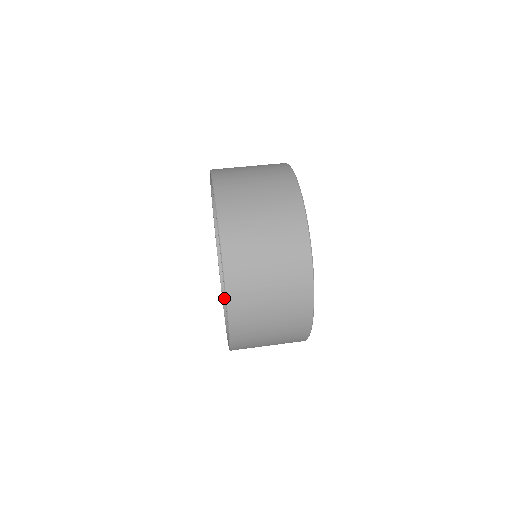
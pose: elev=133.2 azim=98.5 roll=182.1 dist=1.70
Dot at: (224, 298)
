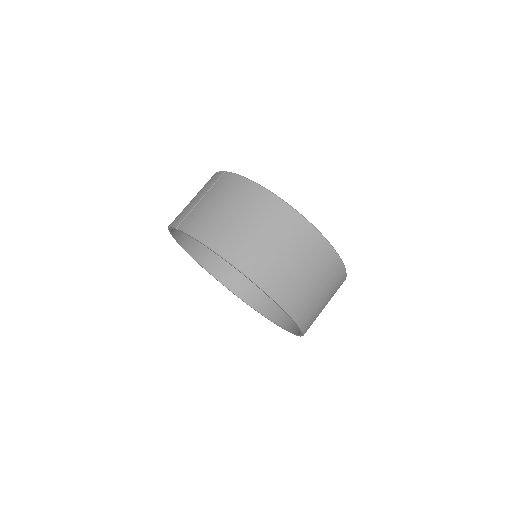
Dot at: (194, 257)
